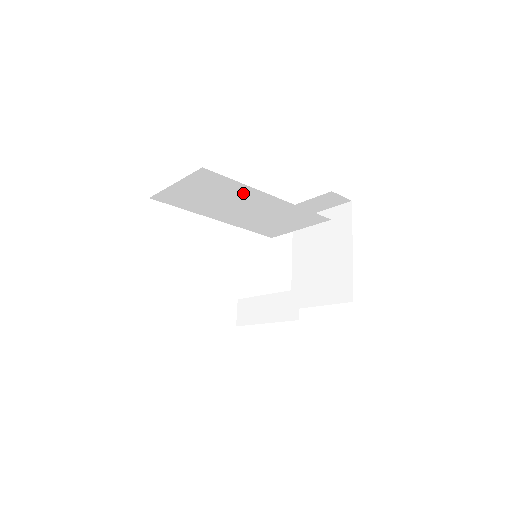
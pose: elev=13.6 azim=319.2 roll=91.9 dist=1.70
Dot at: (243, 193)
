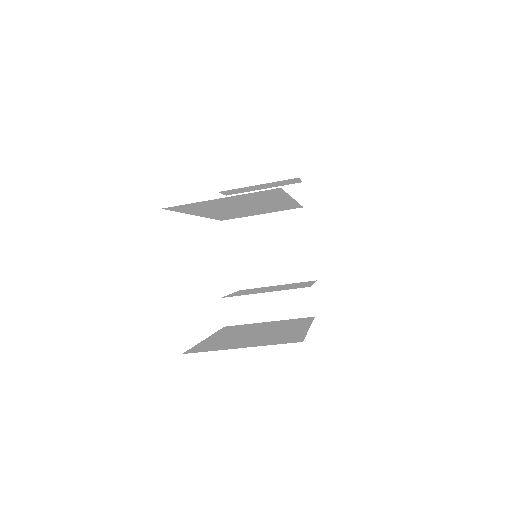
Dot at: (272, 199)
